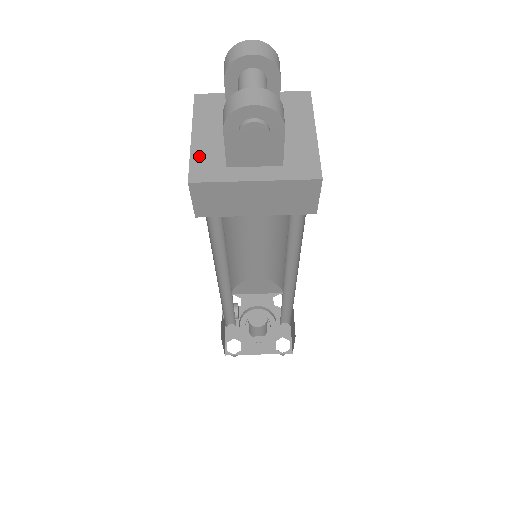
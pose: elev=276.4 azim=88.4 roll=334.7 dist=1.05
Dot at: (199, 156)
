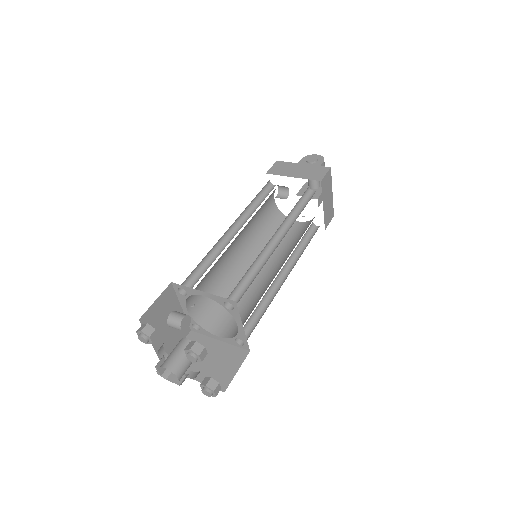
Dot at: occluded
